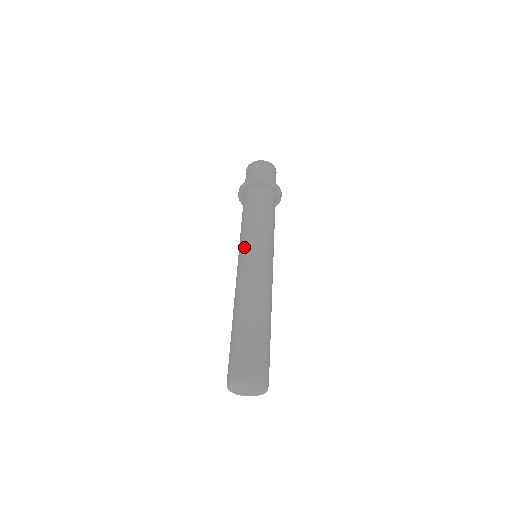
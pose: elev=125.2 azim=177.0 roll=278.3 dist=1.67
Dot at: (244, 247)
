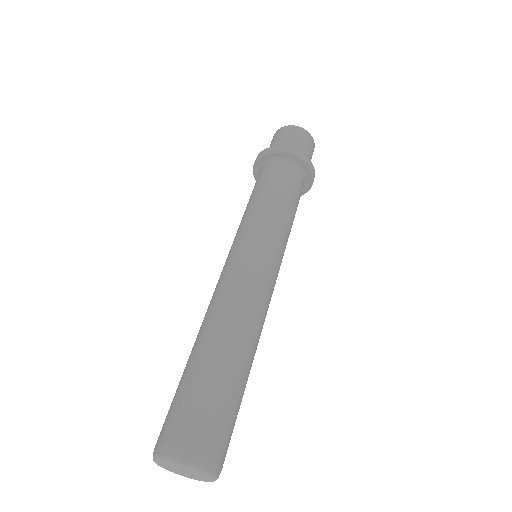
Dot at: (246, 238)
